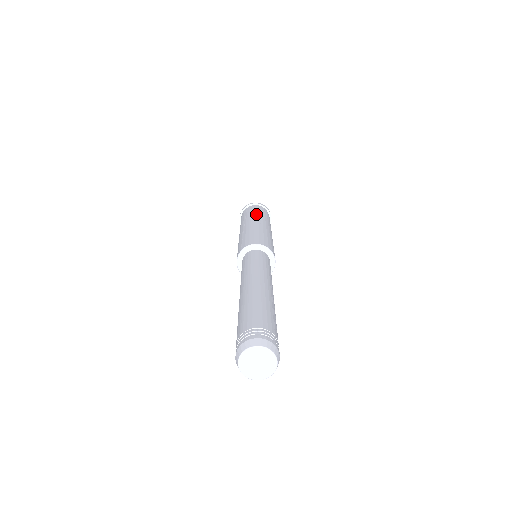
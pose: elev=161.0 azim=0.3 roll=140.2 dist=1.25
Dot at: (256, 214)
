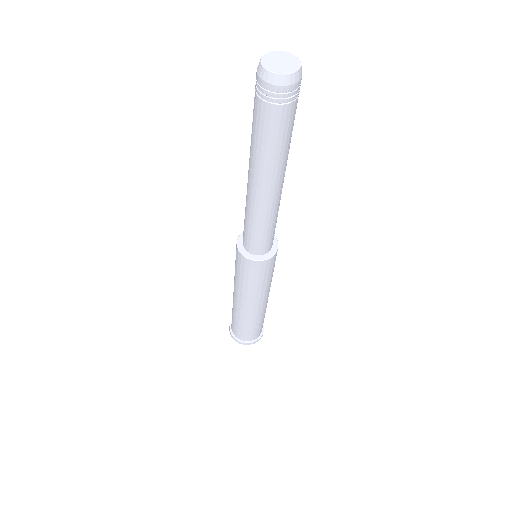
Dot at: occluded
